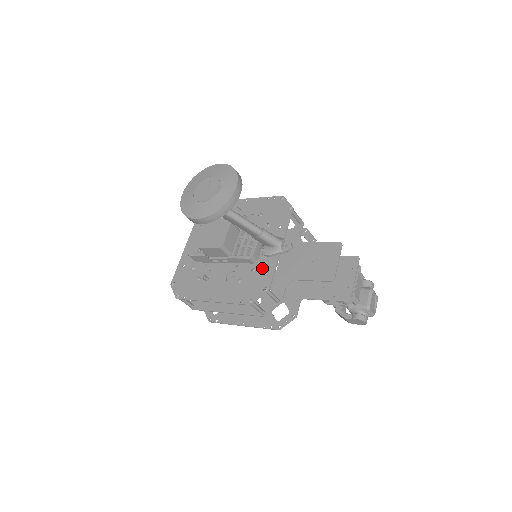
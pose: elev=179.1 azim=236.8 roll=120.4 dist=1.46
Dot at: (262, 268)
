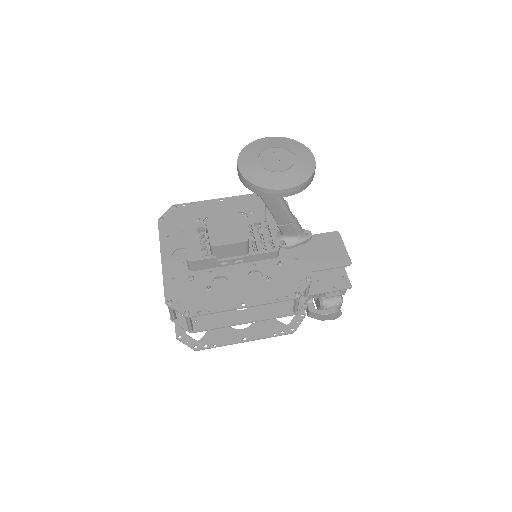
Dot at: (290, 260)
